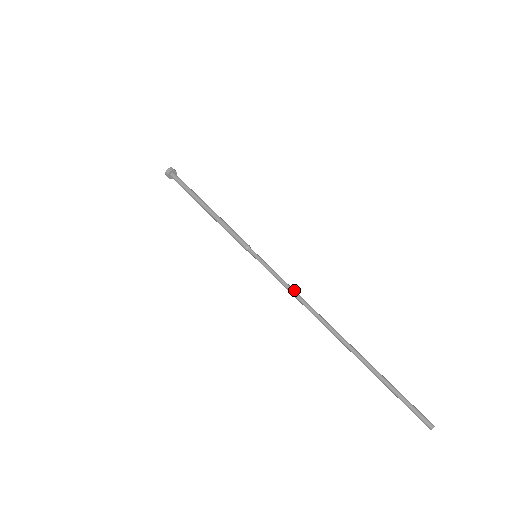
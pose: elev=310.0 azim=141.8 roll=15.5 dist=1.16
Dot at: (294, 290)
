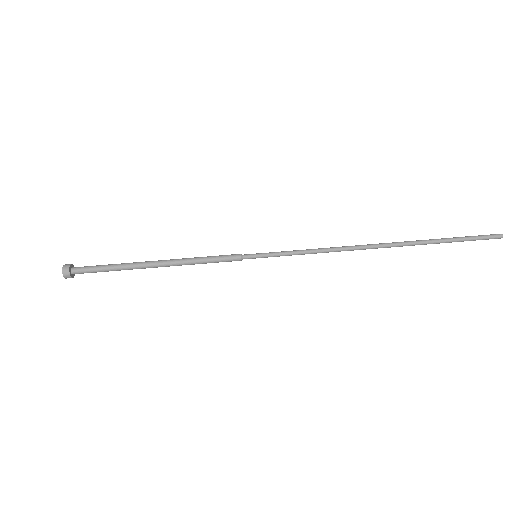
Dot at: (320, 248)
